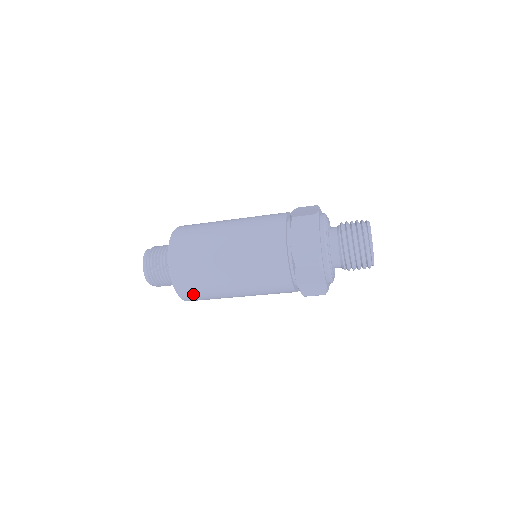
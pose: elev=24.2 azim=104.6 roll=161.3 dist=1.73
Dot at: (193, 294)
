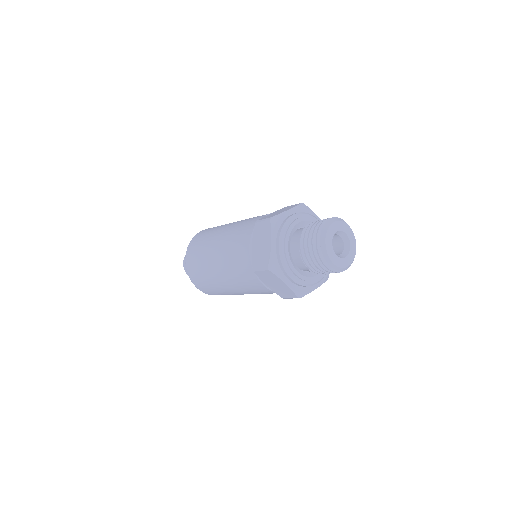
Dot at: occluded
